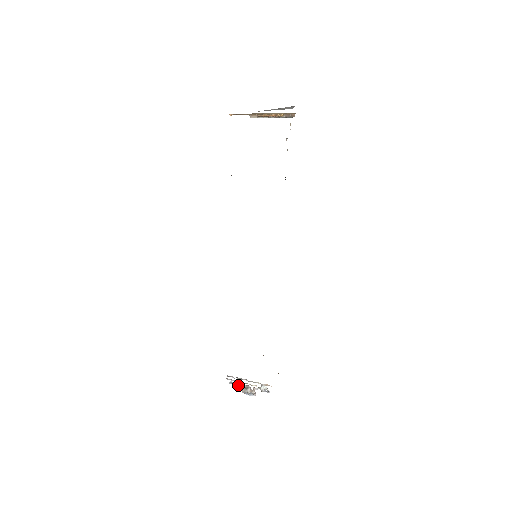
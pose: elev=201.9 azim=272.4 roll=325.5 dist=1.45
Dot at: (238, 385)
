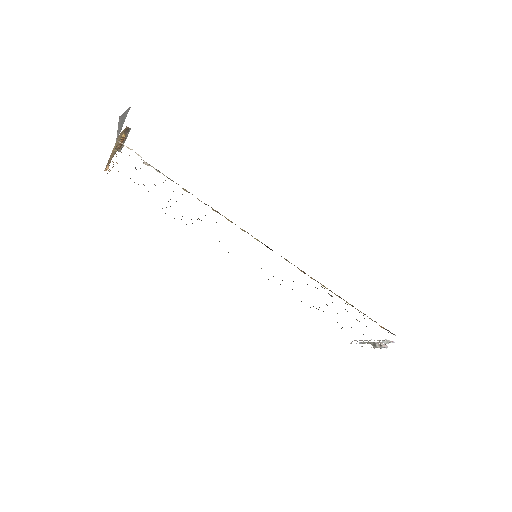
Dot at: occluded
